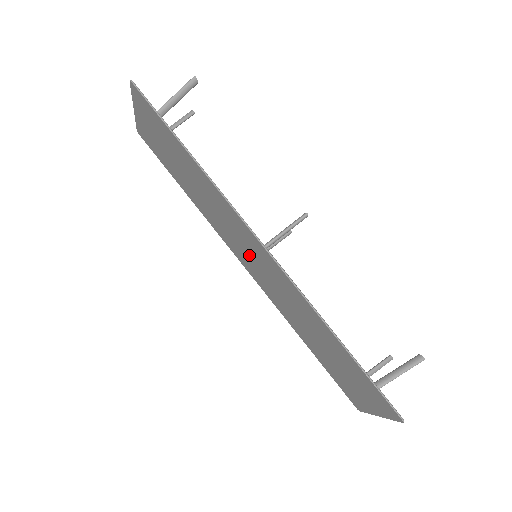
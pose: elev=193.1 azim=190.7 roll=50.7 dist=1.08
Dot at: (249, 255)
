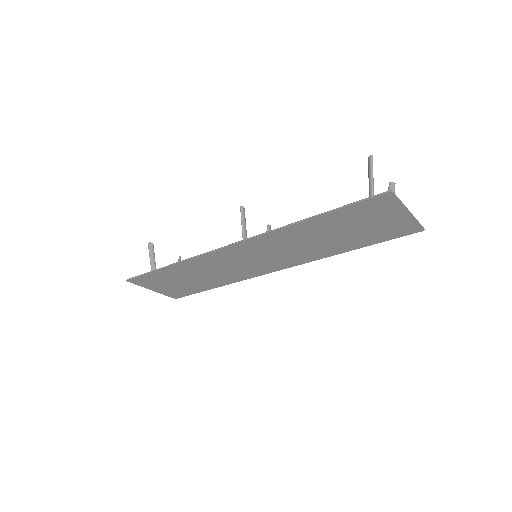
Dot at: (254, 261)
